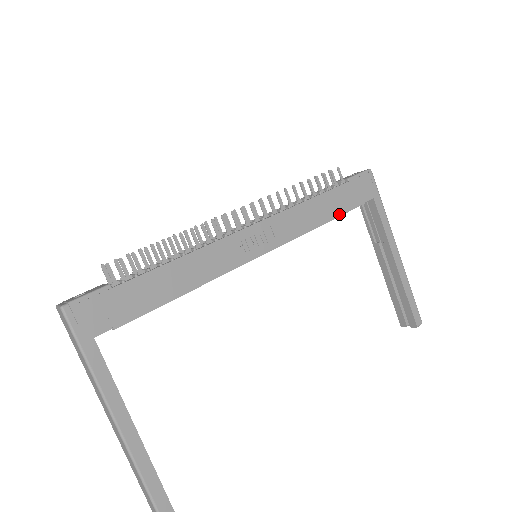
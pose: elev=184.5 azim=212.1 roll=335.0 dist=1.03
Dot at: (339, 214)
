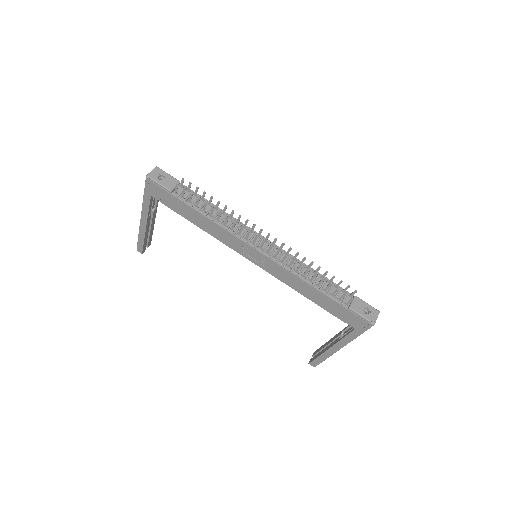
Dot at: (320, 305)
